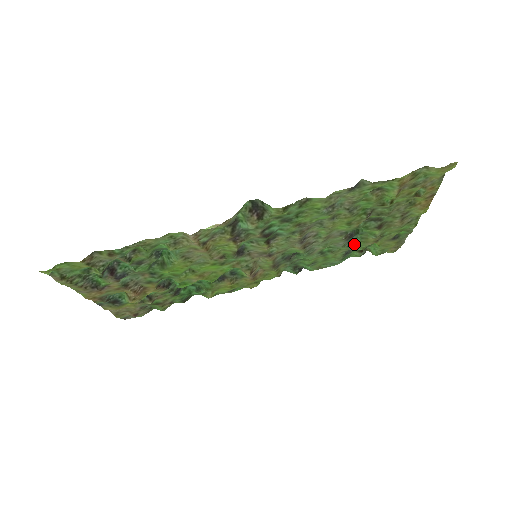
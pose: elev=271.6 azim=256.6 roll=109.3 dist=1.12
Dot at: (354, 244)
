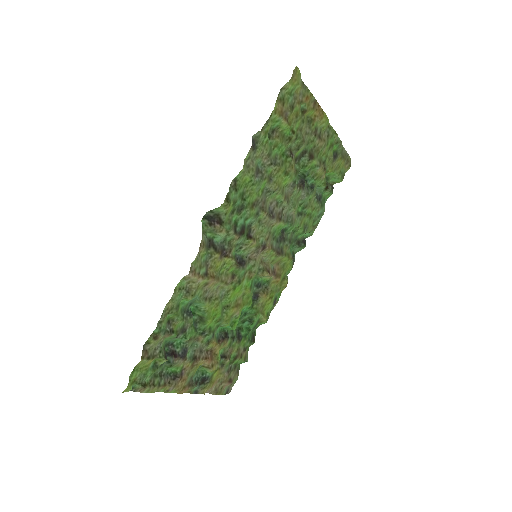
Dot at: (313, 187)
